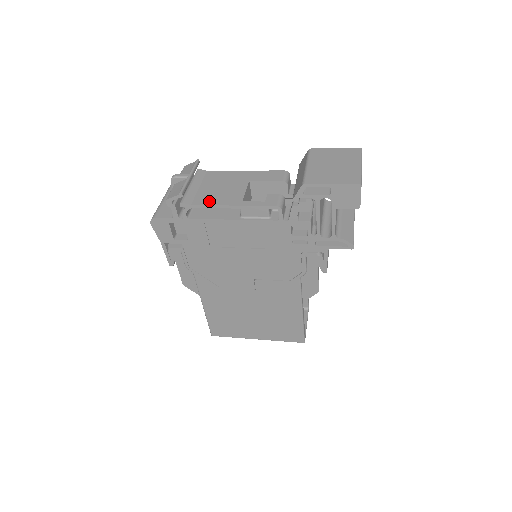
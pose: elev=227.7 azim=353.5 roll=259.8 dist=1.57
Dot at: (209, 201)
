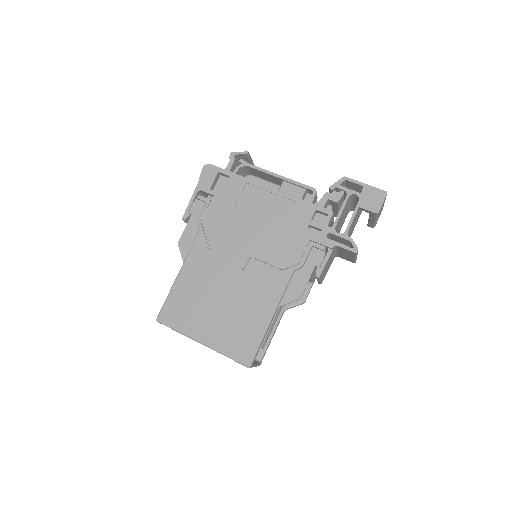
Dot at: occluded
